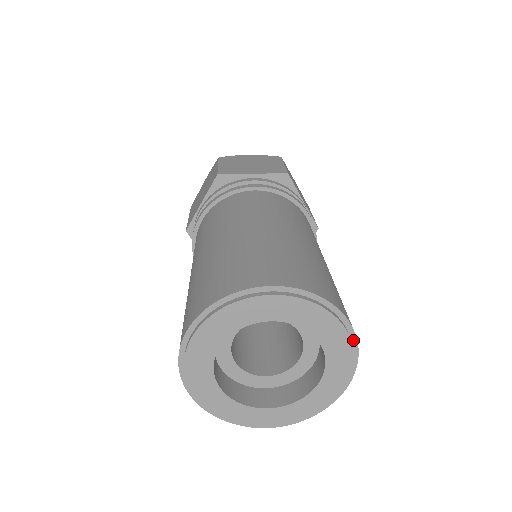
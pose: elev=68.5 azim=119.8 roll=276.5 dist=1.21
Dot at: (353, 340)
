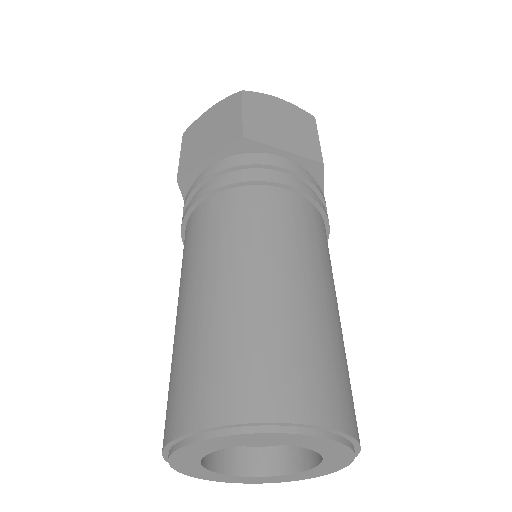
Dot at: occluded
